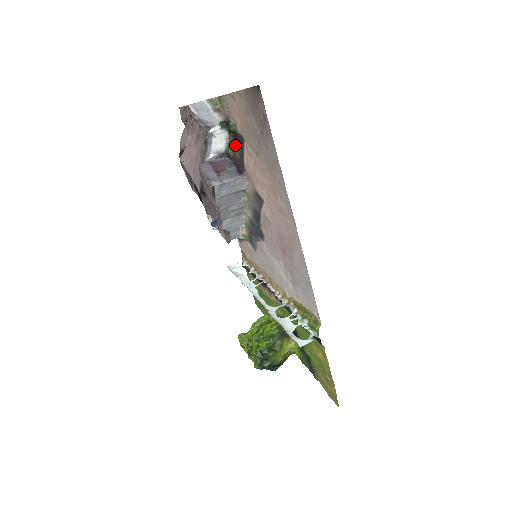
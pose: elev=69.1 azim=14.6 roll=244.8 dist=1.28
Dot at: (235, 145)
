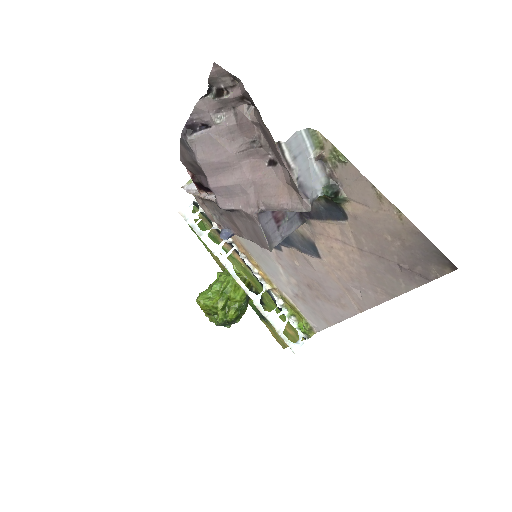
Dot at: (318, 199)
